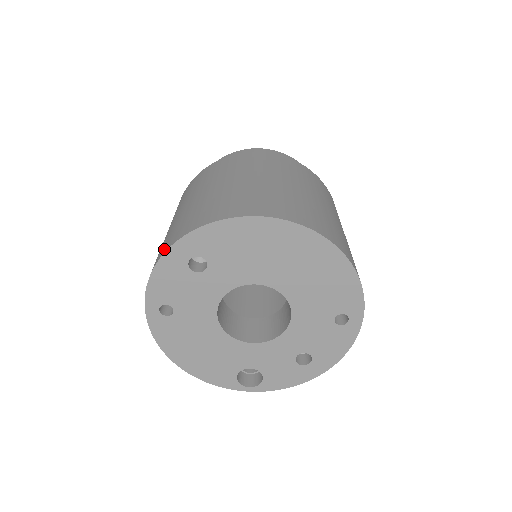
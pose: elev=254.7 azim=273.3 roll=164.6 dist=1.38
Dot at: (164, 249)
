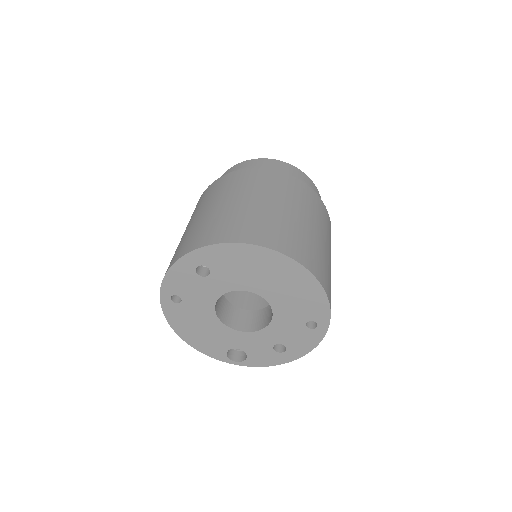
Dot at: (178, 255)
